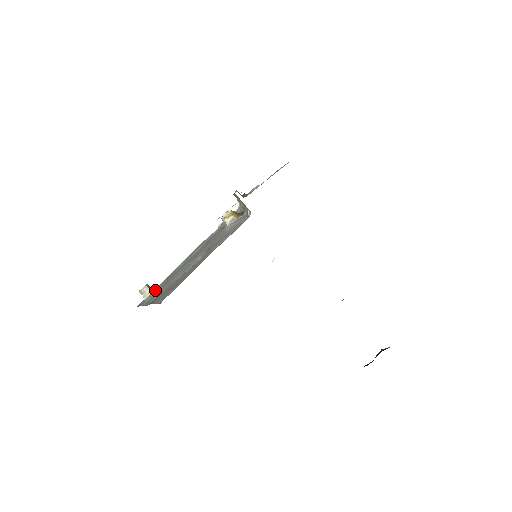
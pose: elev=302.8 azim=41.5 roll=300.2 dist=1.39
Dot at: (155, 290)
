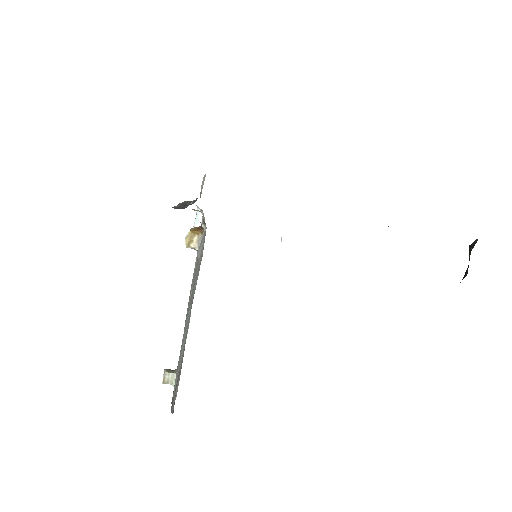
Dot at: (176, 372)
